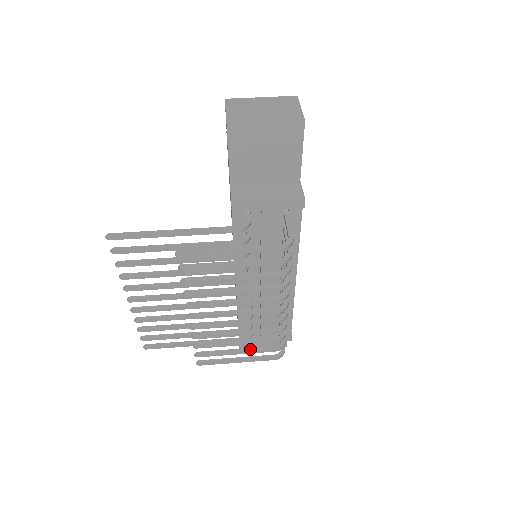
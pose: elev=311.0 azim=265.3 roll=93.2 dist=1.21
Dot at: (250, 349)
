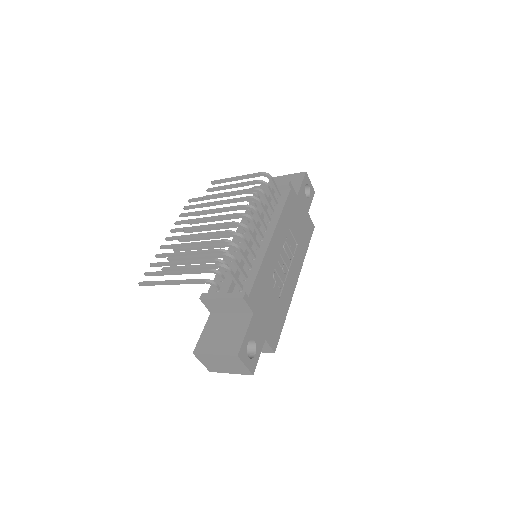
Dot at: (206, 255)
